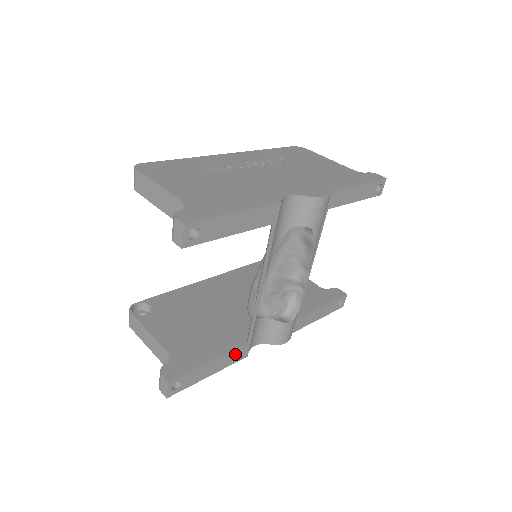
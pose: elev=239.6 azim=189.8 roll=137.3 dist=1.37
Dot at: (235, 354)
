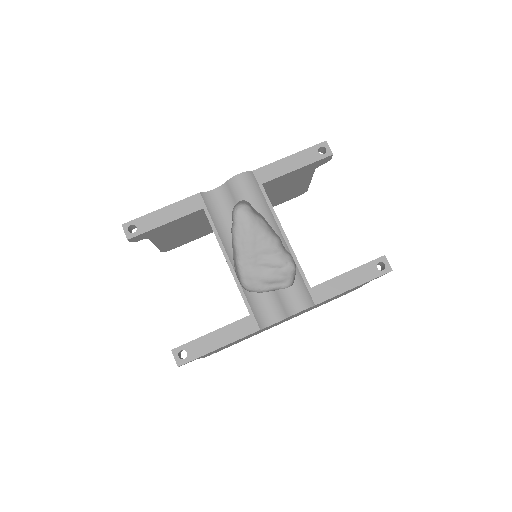
Dot at: (240, 326)
